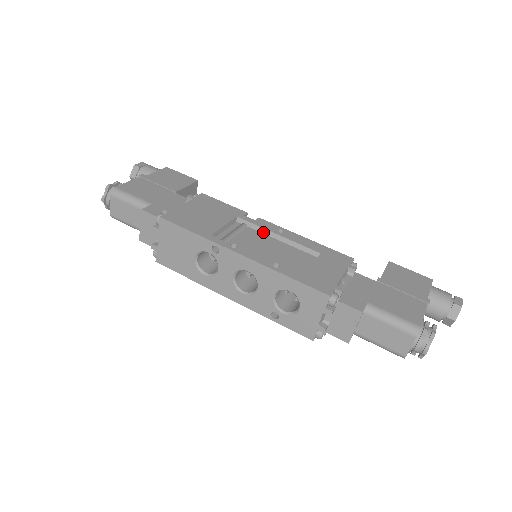
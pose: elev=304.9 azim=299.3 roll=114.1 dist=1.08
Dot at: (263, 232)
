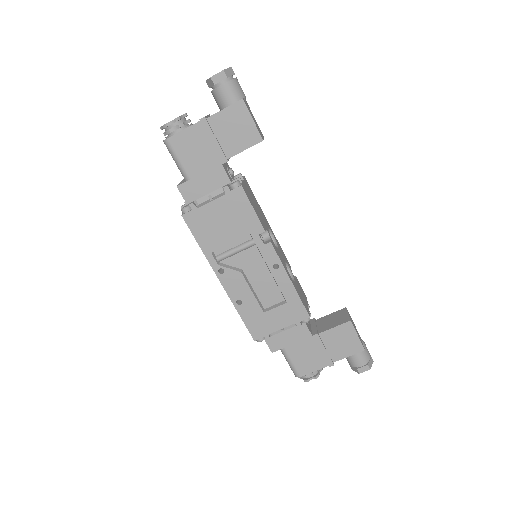
Dot at: (263, 258)
